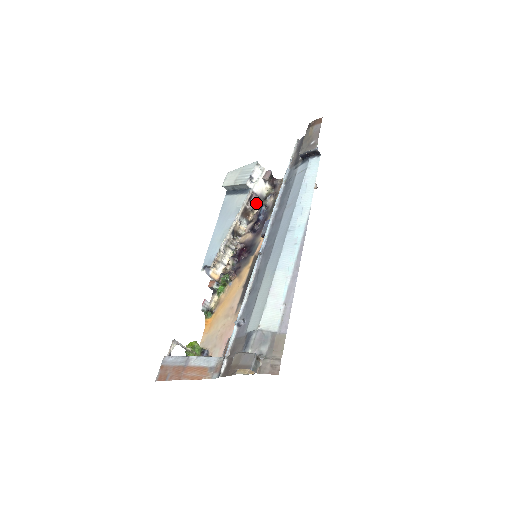
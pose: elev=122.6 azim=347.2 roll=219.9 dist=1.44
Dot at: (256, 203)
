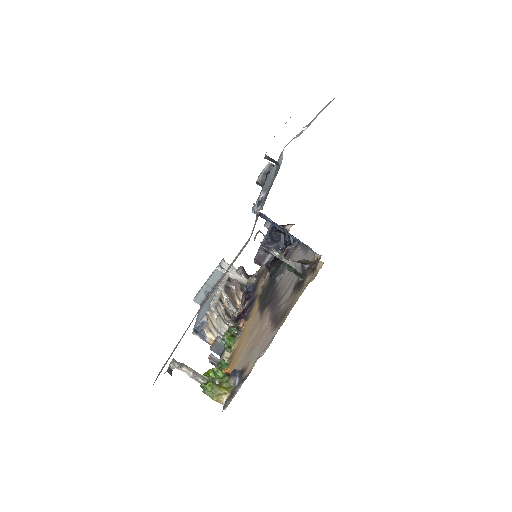
Dot at: (238, 287)
